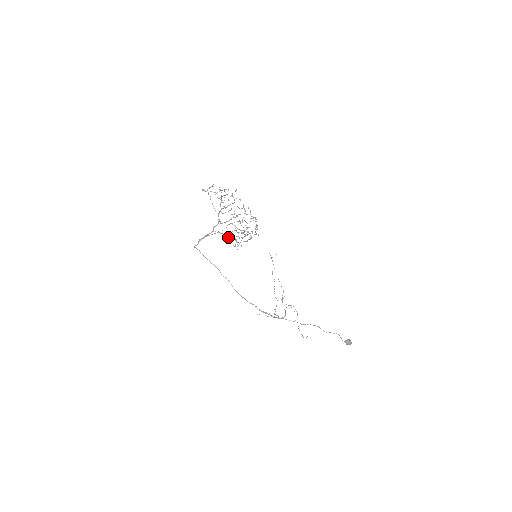
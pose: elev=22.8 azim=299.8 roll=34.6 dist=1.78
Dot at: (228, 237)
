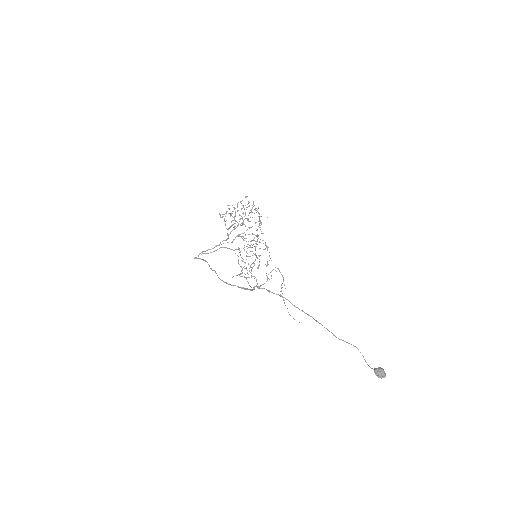
Dot at: occluded
